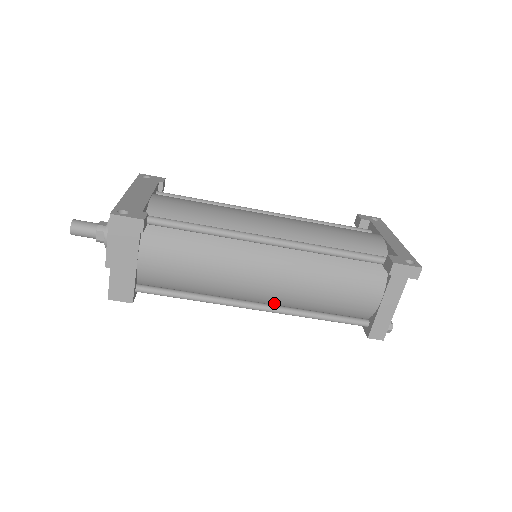
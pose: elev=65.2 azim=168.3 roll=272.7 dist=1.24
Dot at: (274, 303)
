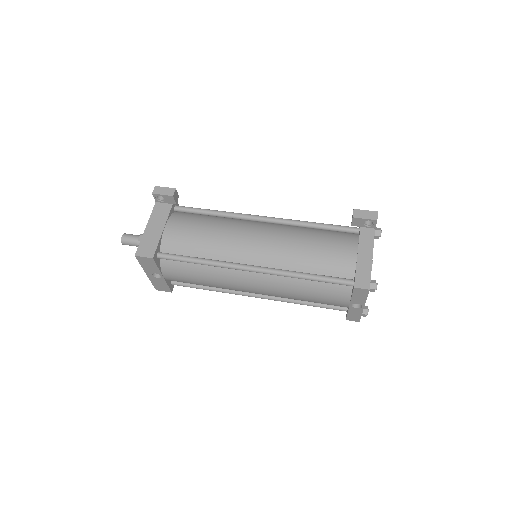
Dot at: (268, 267)
